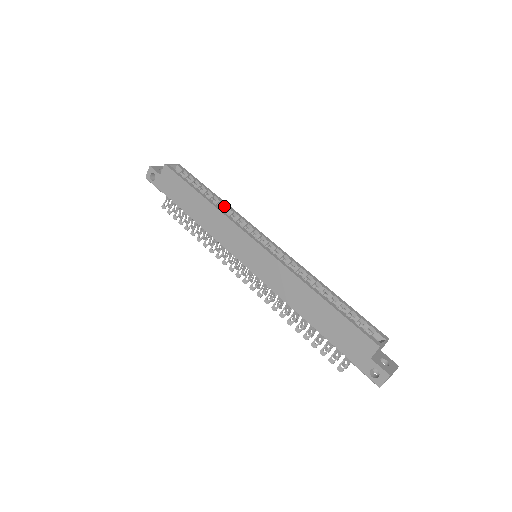
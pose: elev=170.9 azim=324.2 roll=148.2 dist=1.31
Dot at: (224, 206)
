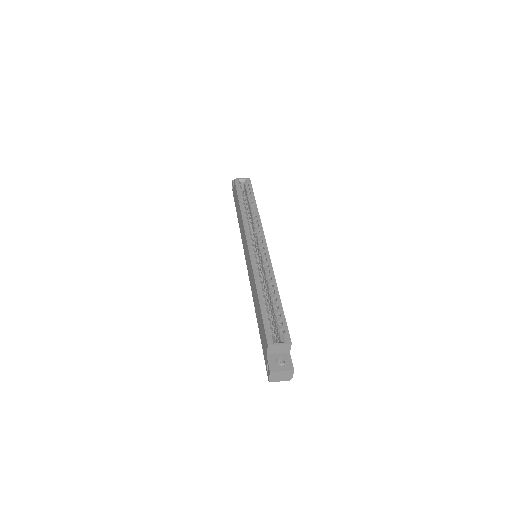
Dot at: (253, 213)
